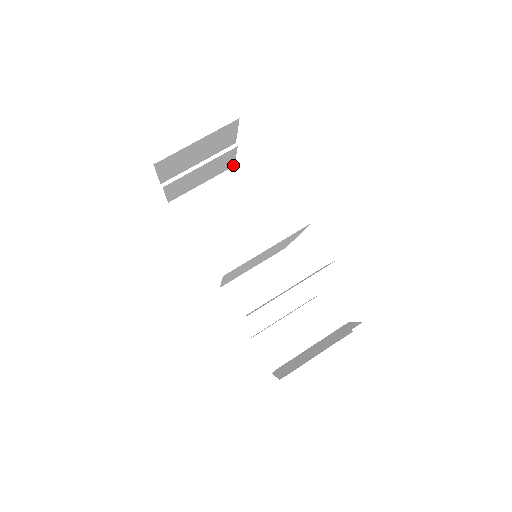
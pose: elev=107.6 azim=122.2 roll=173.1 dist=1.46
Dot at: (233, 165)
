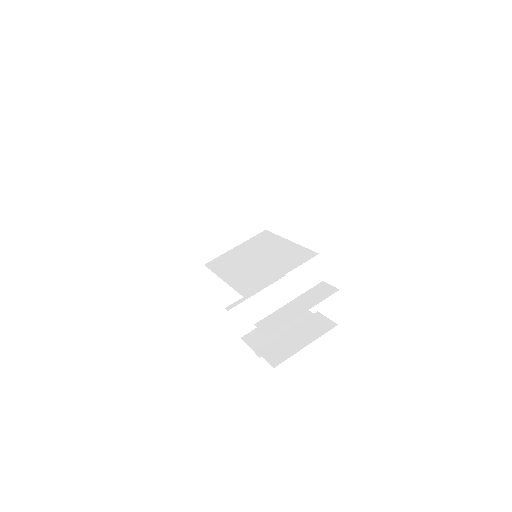
Dot at: occluded
